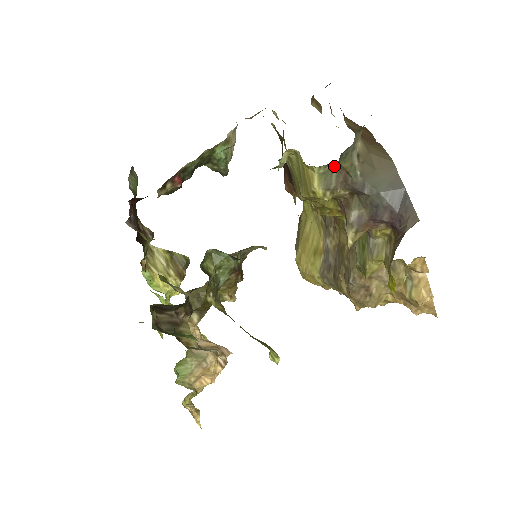
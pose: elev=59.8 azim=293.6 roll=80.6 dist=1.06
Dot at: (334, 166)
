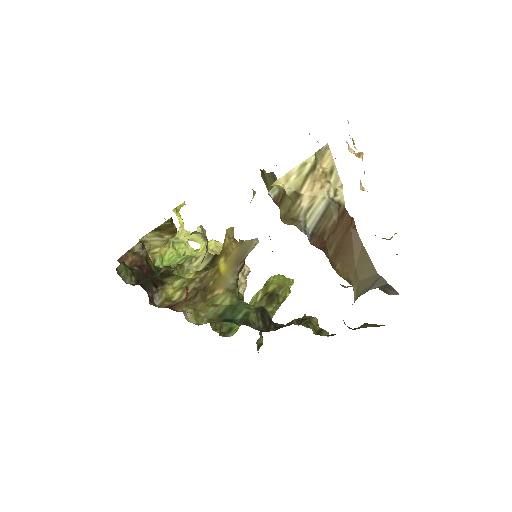
Dot at: occluded
